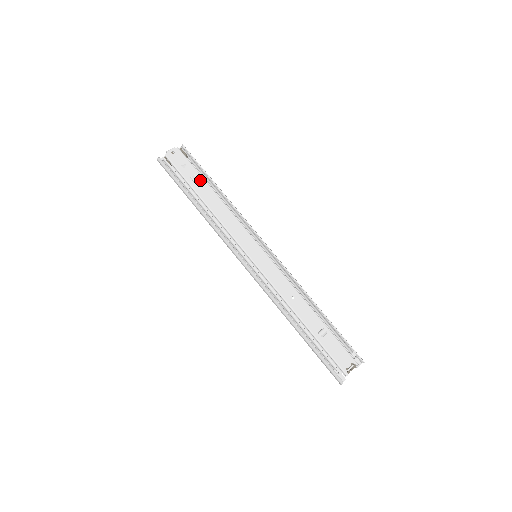
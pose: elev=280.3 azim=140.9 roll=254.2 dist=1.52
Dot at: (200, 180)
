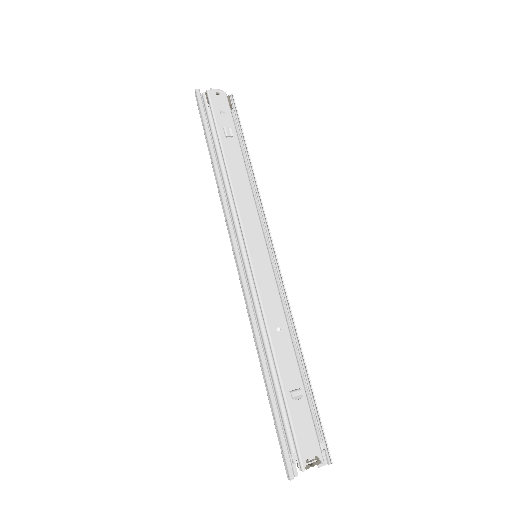
Dot at: (233, 137)
